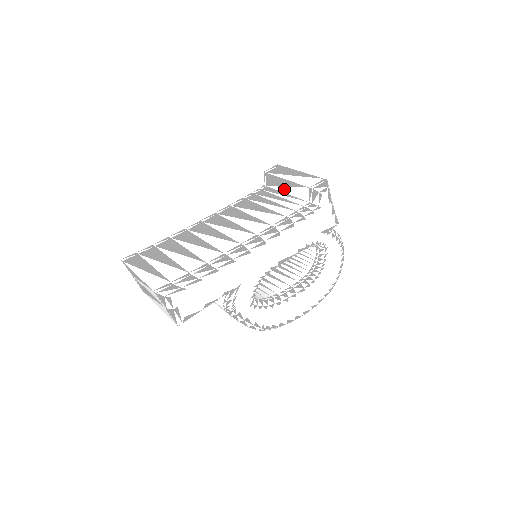
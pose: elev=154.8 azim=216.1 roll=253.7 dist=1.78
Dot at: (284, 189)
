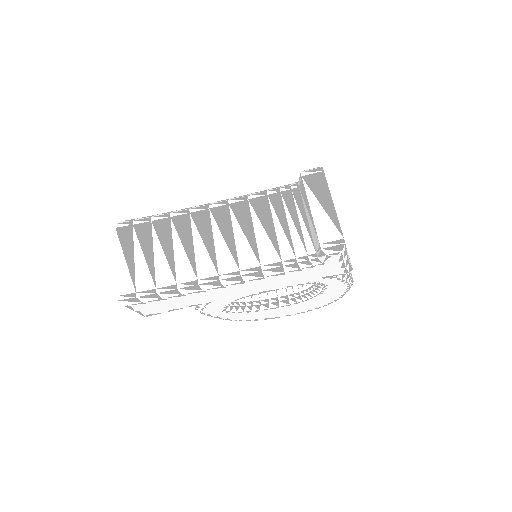
Dot at: (307, 212)
